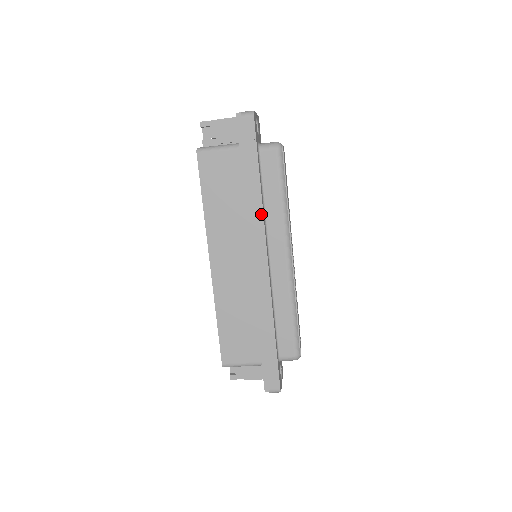
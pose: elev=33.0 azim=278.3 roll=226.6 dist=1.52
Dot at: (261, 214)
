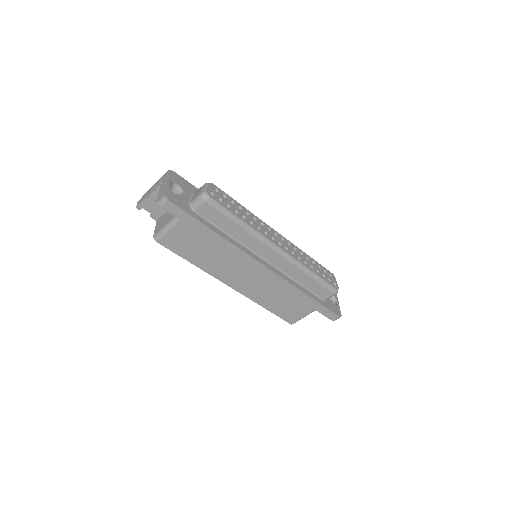
Dot at: (235, 248)
